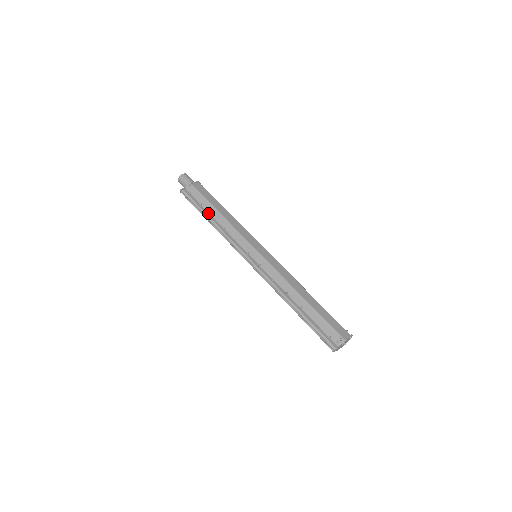
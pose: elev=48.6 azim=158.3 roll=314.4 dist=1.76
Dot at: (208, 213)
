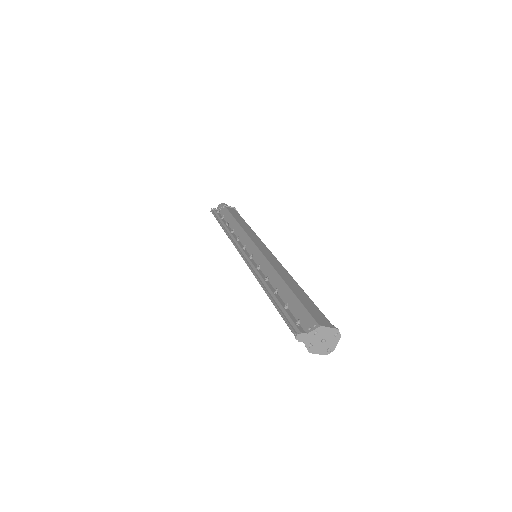
Dot at: occluded
